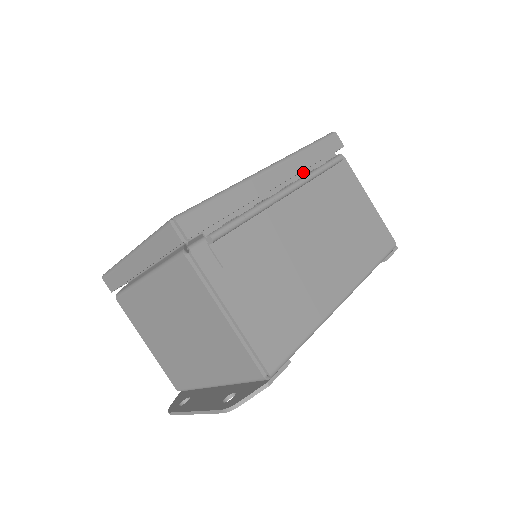
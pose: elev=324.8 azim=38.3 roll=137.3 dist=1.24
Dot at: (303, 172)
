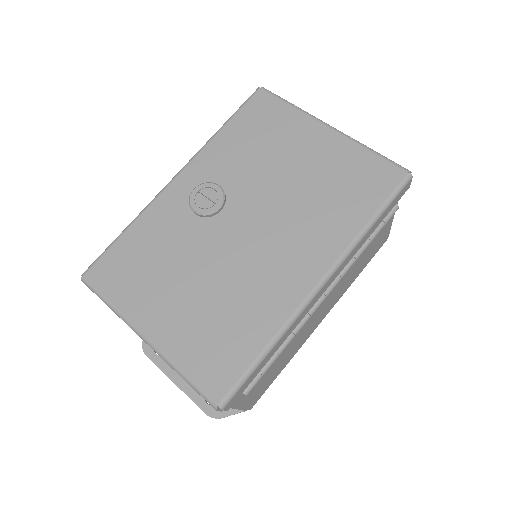
Dot at: occluded
